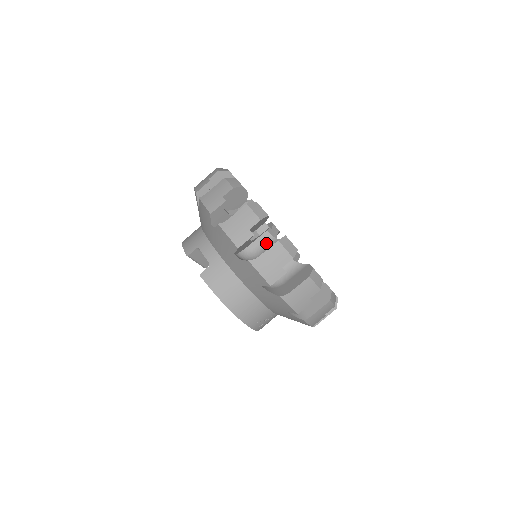
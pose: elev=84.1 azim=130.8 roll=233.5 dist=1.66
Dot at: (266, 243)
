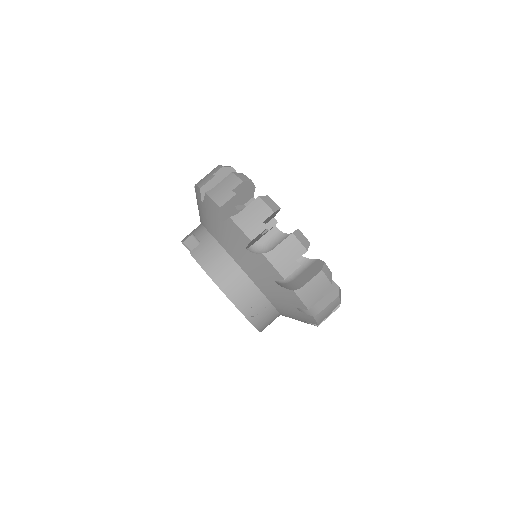
Dot at: occluded
